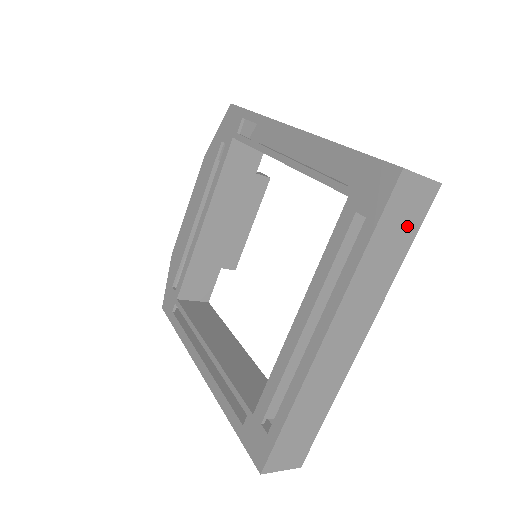
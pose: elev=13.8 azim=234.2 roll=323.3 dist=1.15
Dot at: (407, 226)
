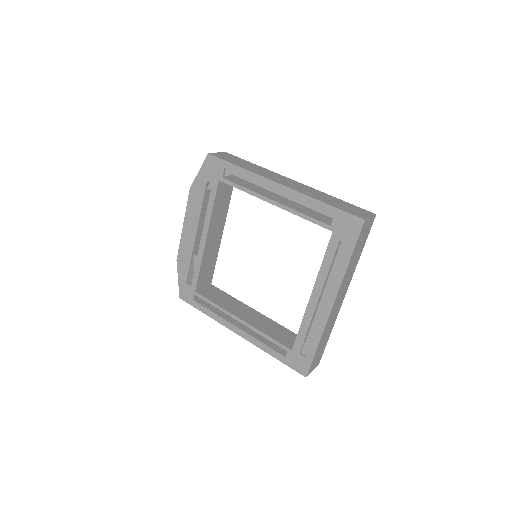
Dot at: (364, 240)
